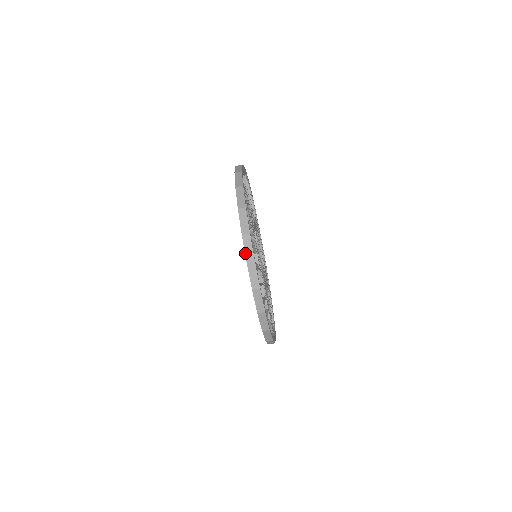
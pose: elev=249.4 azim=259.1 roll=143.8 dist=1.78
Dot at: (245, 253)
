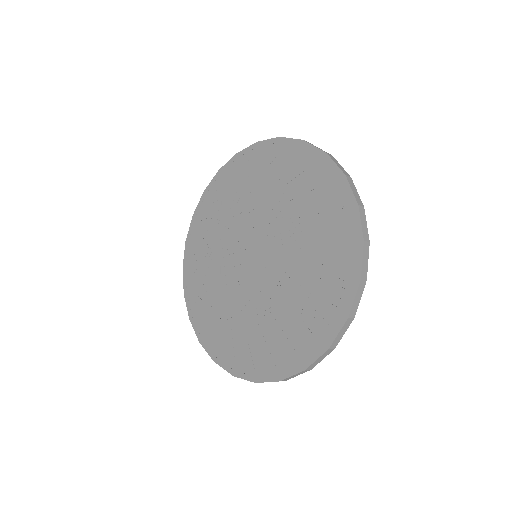
Dot at: (288, 378)
